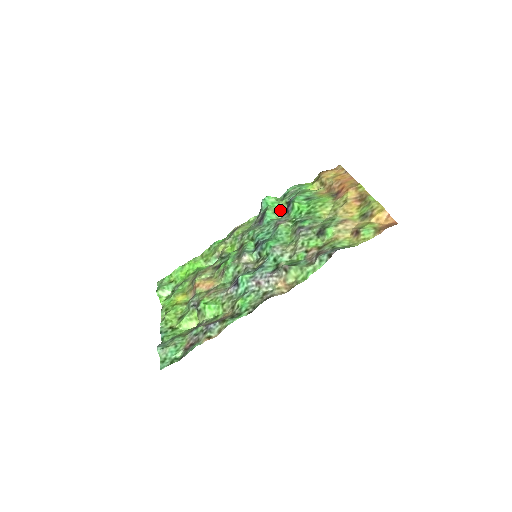
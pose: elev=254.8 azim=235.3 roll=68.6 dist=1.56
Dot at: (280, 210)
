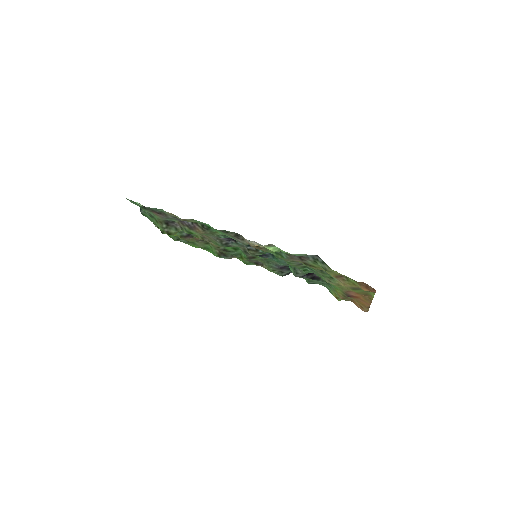
Dot at: occluded
